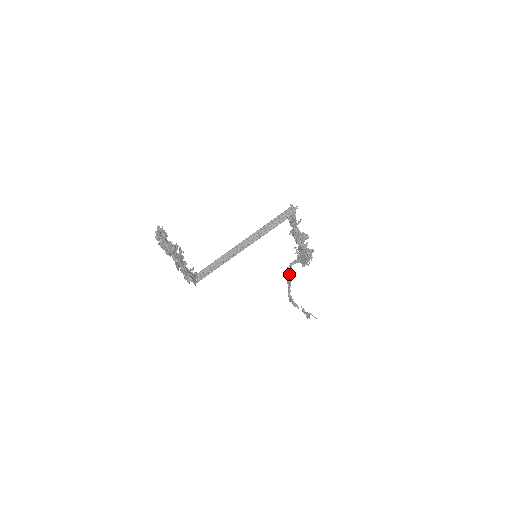
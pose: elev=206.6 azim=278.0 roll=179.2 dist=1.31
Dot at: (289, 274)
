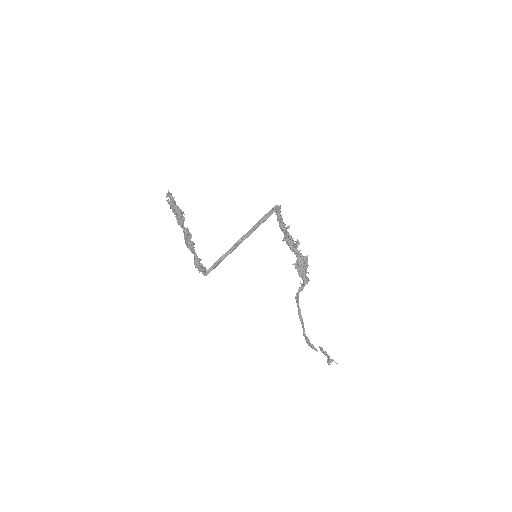
Dot at: (298, 305)
